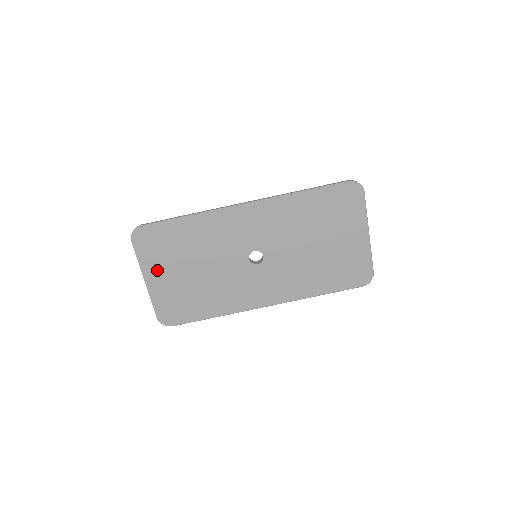
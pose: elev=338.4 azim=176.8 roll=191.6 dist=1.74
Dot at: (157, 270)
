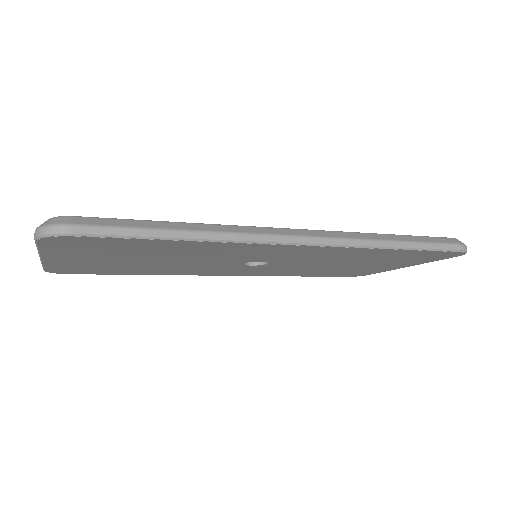
Dot at: (75, 256)
